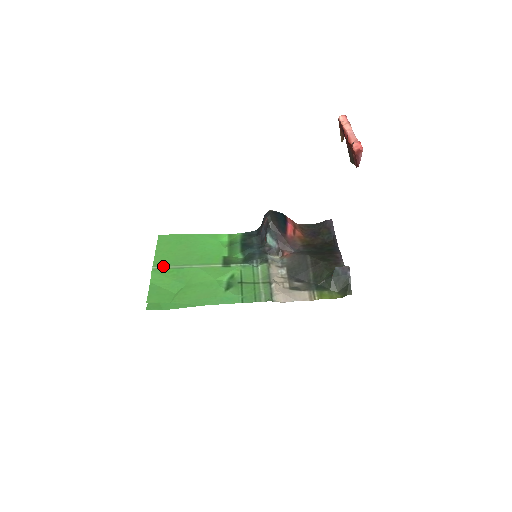
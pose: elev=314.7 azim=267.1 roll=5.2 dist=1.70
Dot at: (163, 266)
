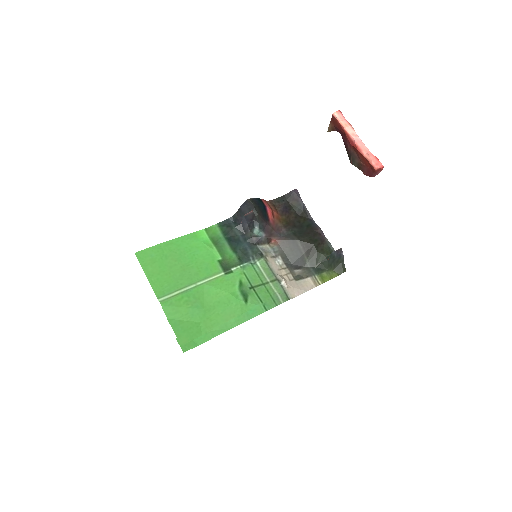
Dot at: (168, 294)
